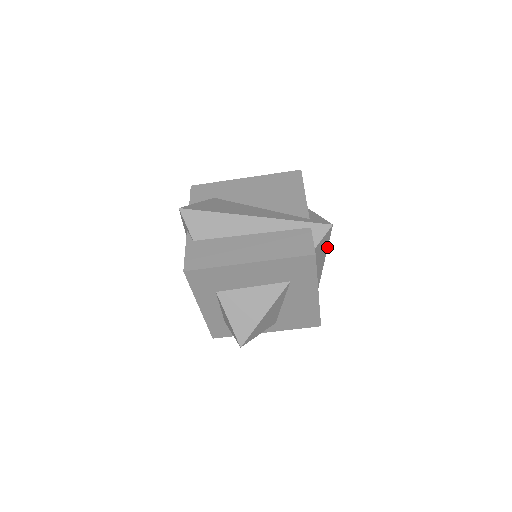
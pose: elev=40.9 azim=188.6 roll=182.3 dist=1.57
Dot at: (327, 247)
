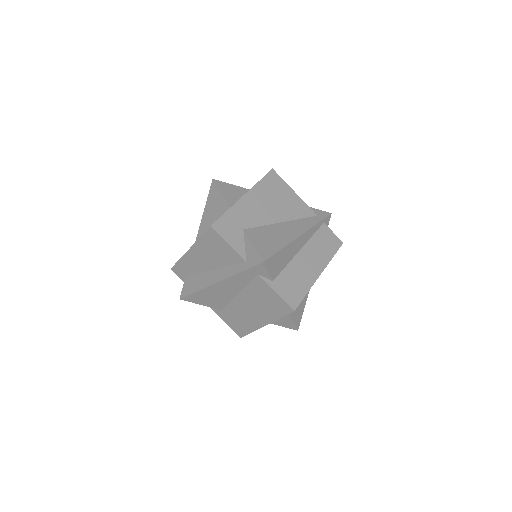
Dot at: occluded
